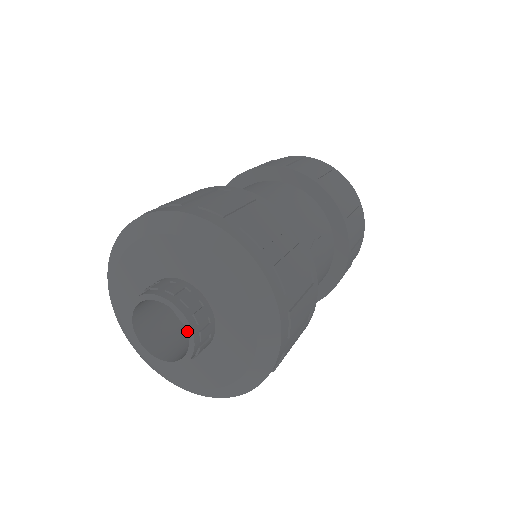
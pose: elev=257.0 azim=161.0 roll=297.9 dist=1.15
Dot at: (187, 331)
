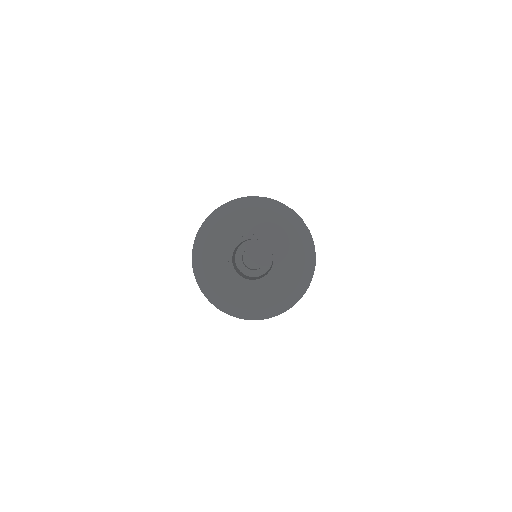
Dot at: (273, 265)
